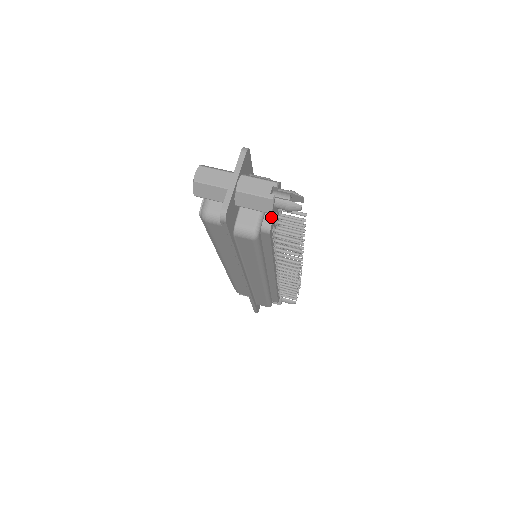
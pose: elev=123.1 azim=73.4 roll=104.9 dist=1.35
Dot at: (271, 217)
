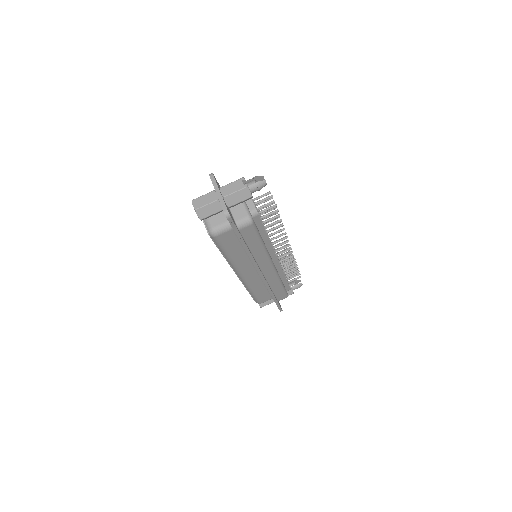
Dot at: (252, 204)
